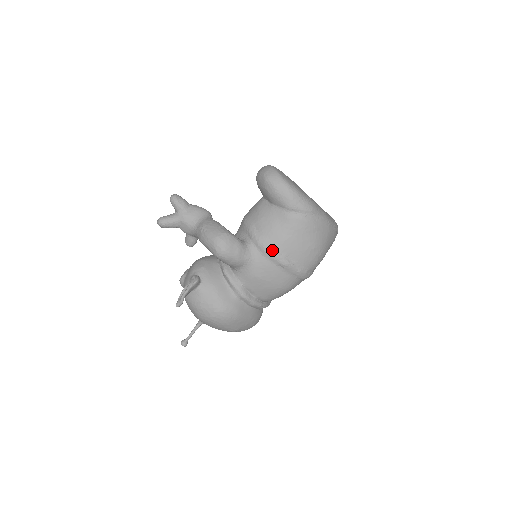
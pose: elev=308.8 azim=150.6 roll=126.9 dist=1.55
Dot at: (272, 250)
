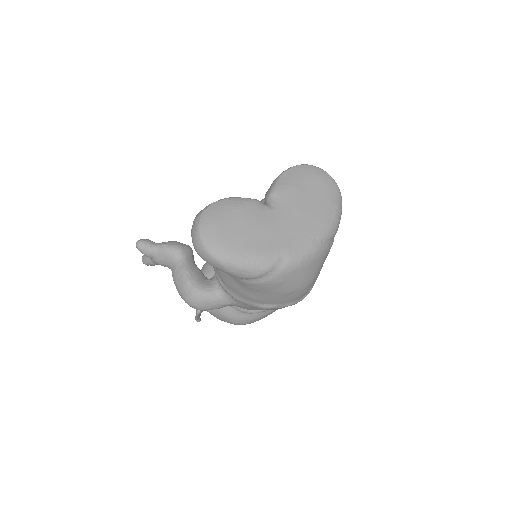
Dot at: (244, 302)
